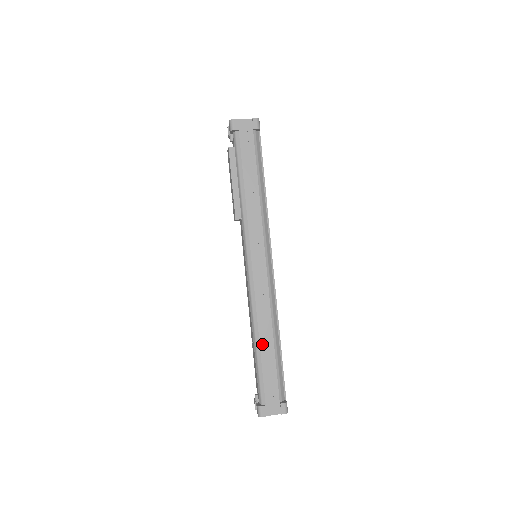
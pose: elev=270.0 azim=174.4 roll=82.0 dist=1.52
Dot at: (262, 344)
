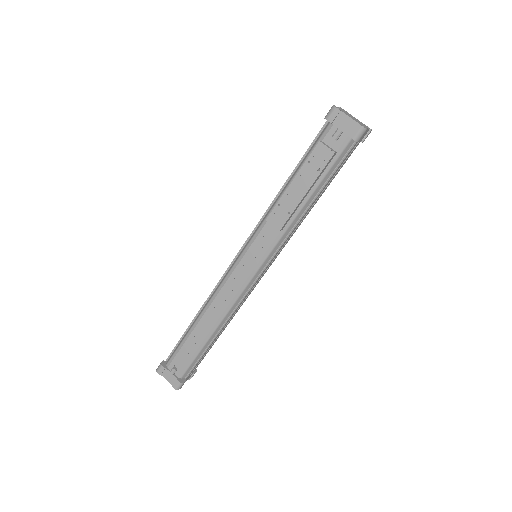
Dot at: occluded
